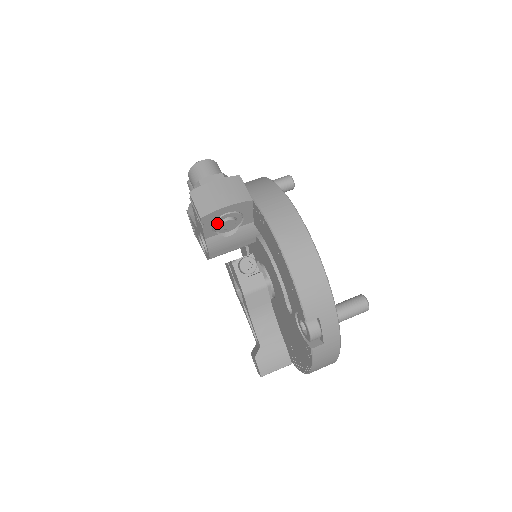
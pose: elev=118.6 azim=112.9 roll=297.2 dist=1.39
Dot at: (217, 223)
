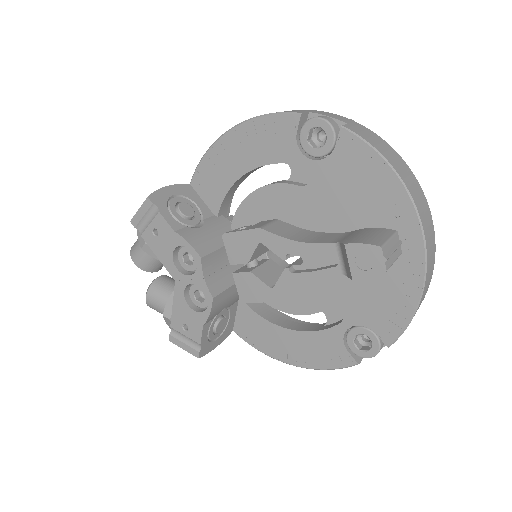
Dot at: (172, 209)
